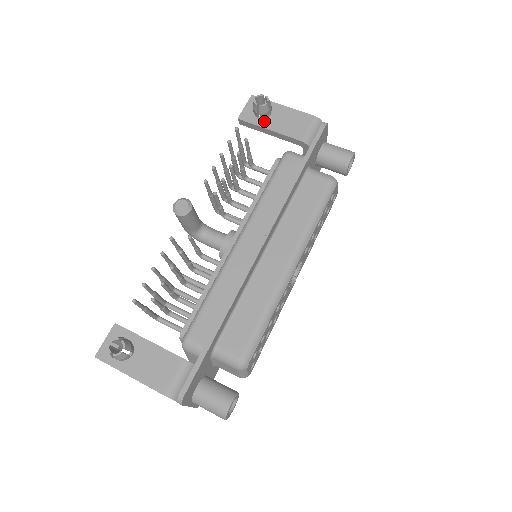
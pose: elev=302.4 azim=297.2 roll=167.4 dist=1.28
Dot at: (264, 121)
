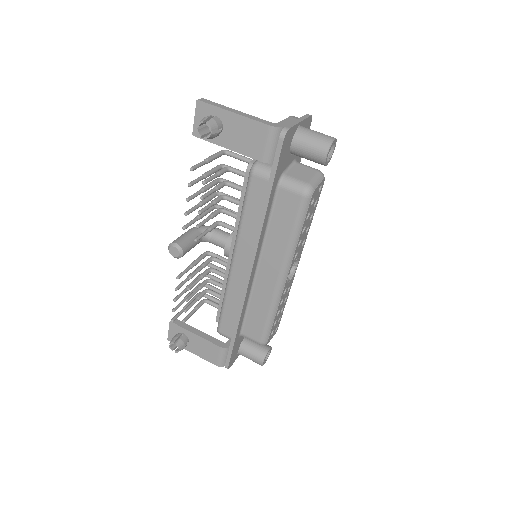
Dot at: (219, 137)
